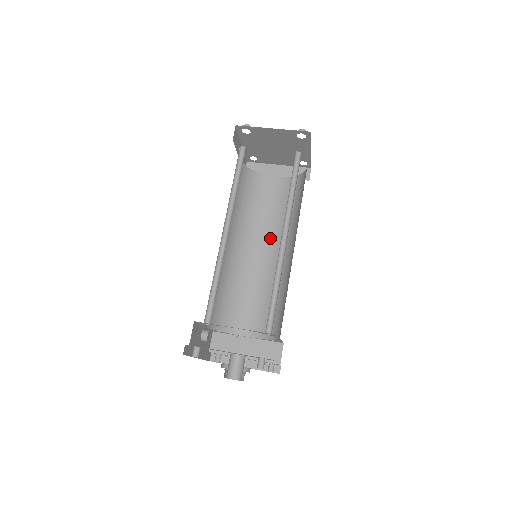
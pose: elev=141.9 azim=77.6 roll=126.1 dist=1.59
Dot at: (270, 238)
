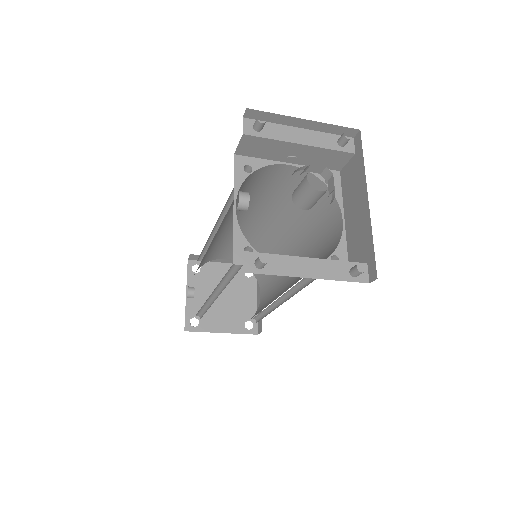
Dot at: occluded
